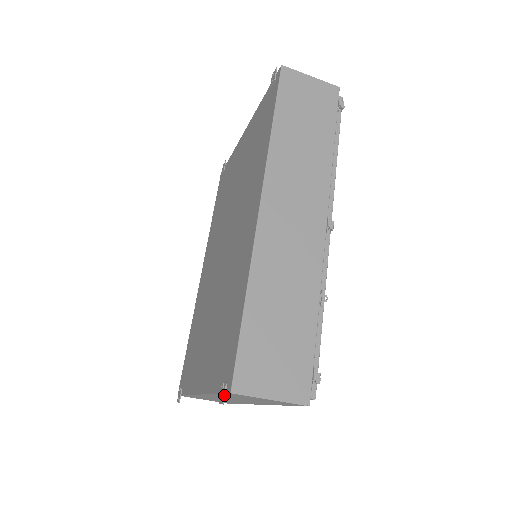
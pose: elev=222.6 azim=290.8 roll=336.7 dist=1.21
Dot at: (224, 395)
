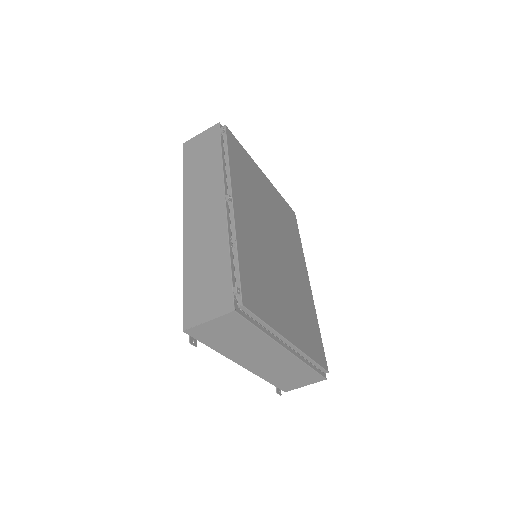
Dot at: (189, 338)
